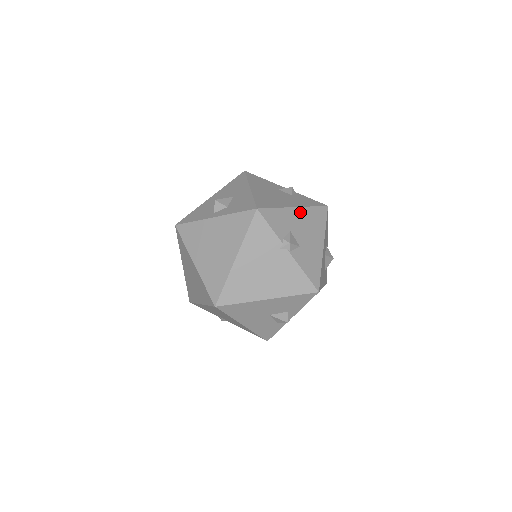
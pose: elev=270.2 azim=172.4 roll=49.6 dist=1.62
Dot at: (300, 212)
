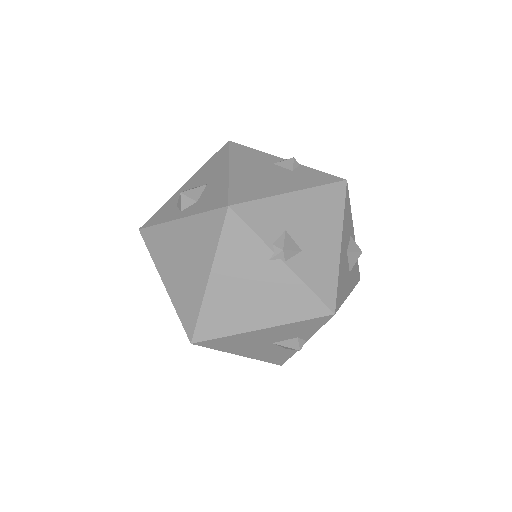
Dot at: (301, 198)
